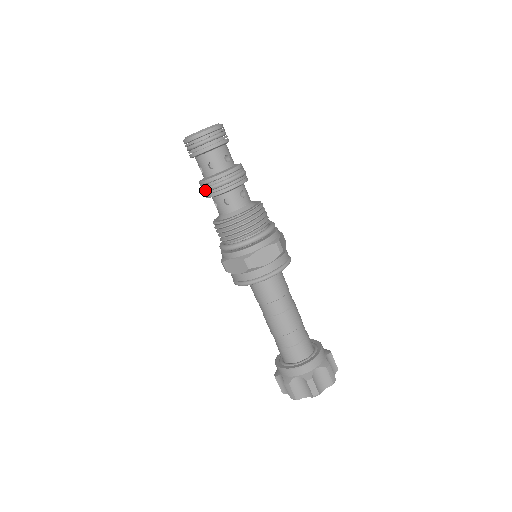
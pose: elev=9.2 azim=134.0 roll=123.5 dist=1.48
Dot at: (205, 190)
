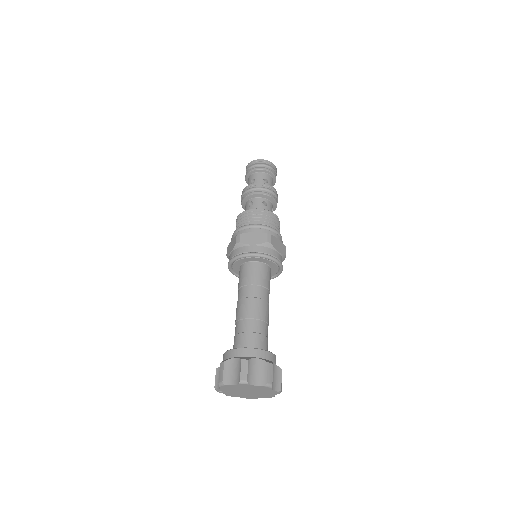
Dot at: (254, 188)
